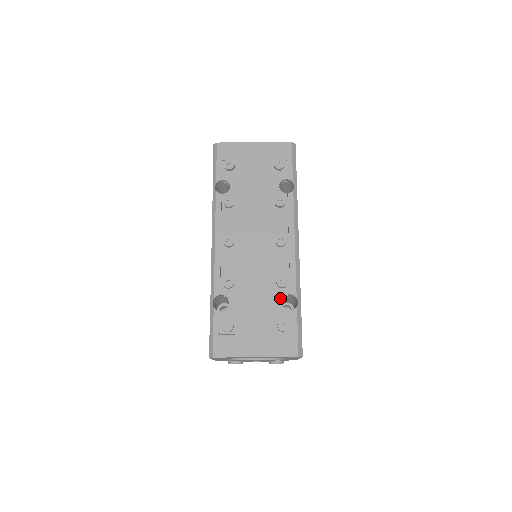
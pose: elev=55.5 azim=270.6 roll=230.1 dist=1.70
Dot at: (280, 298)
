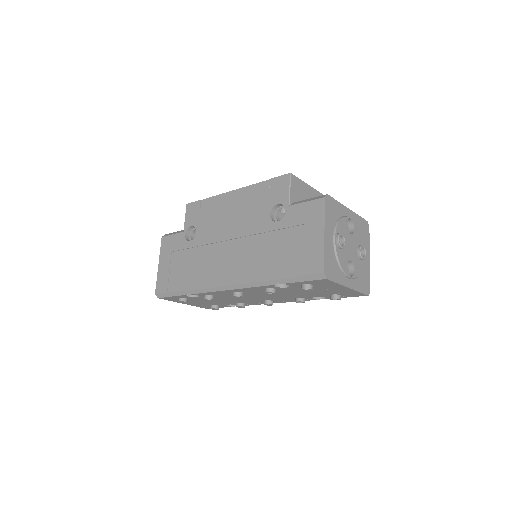
Dot at: occluded
